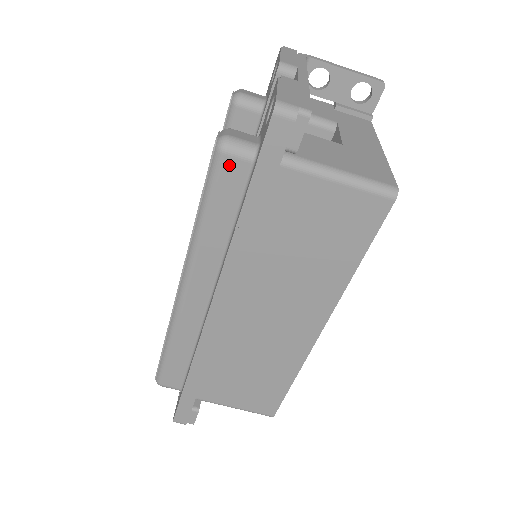
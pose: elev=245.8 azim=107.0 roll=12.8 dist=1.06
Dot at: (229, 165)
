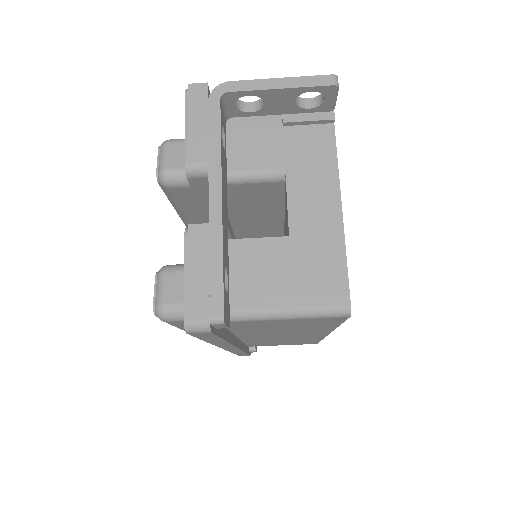
Dot at: (176, 323)
